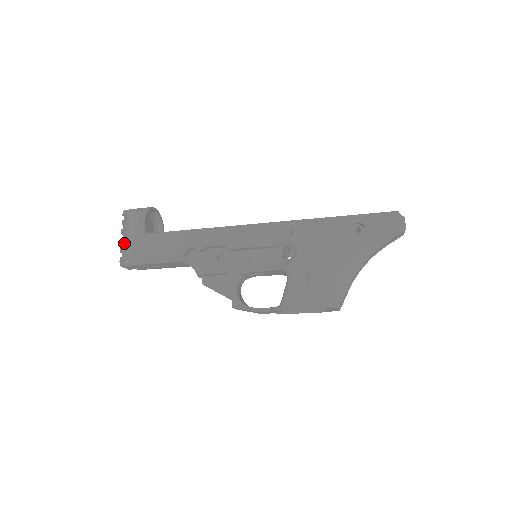
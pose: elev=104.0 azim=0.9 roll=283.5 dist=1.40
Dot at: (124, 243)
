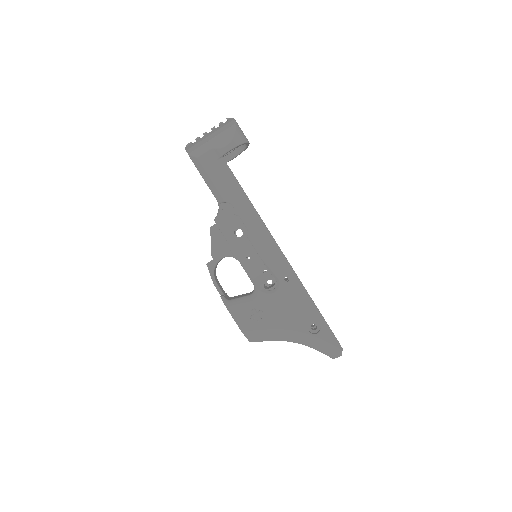
Dot at: (205, 137)
